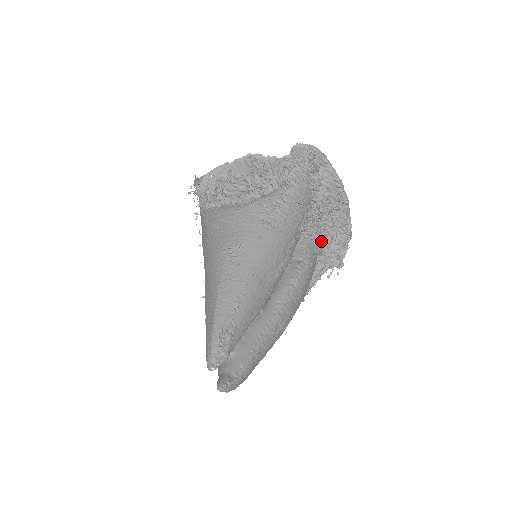
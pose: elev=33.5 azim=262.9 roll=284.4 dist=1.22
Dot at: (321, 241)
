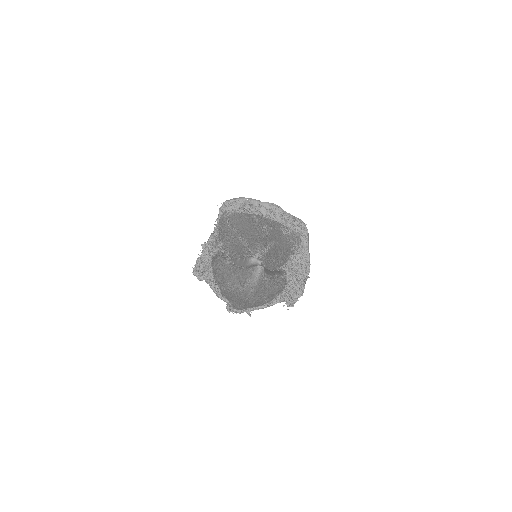
Dot at: (287, 282)
